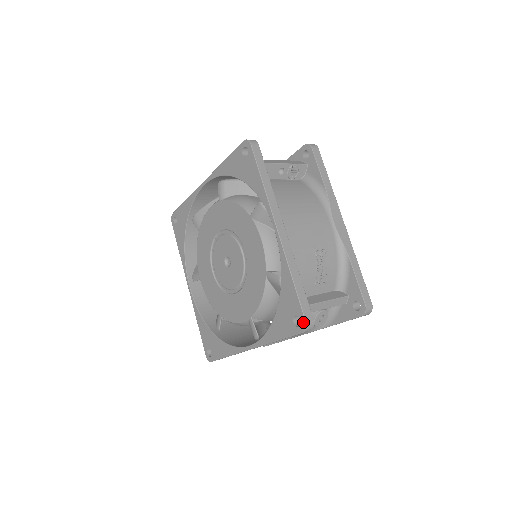
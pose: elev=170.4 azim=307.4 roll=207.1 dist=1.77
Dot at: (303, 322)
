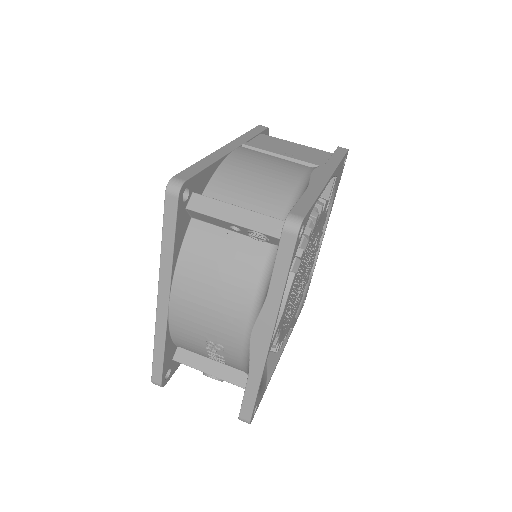
Dot at: (153, 378)
